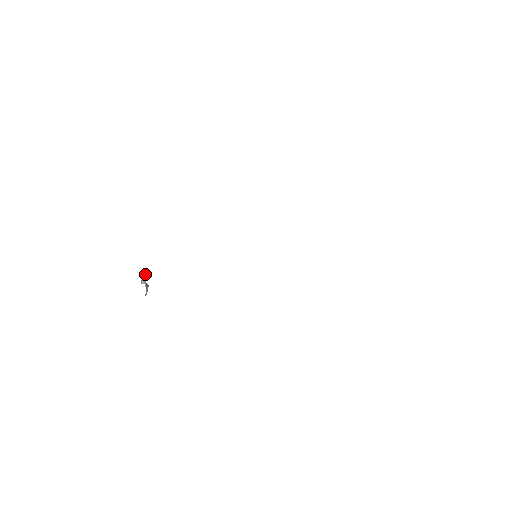
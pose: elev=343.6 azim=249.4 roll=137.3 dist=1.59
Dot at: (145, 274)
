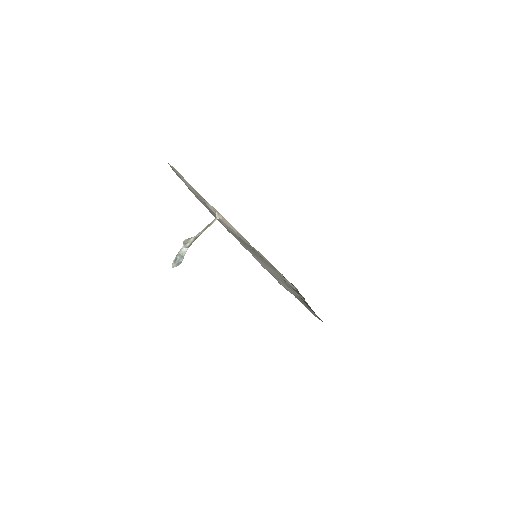
Dot at: (206, 226)
